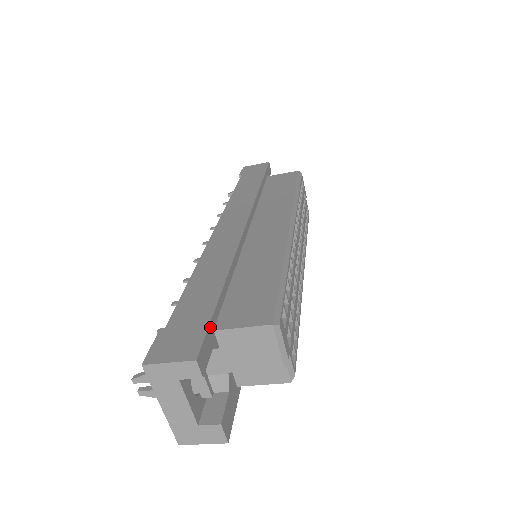
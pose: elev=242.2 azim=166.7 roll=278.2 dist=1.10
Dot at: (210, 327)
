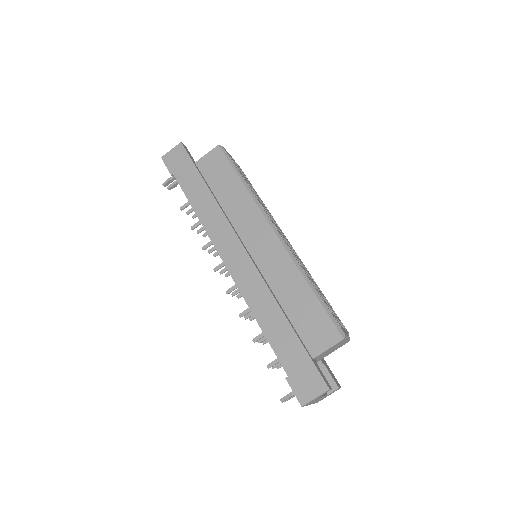
Dot at: (313, 361)
